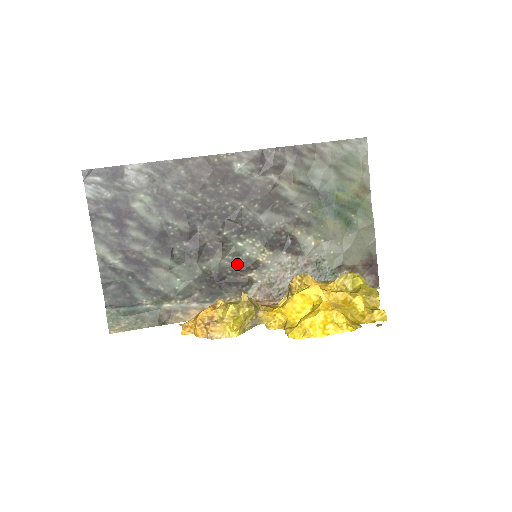
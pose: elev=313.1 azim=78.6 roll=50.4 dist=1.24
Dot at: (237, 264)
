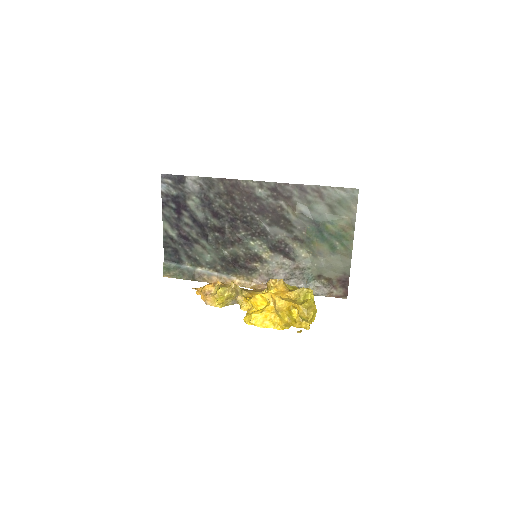
Dot at: (248, 255)
